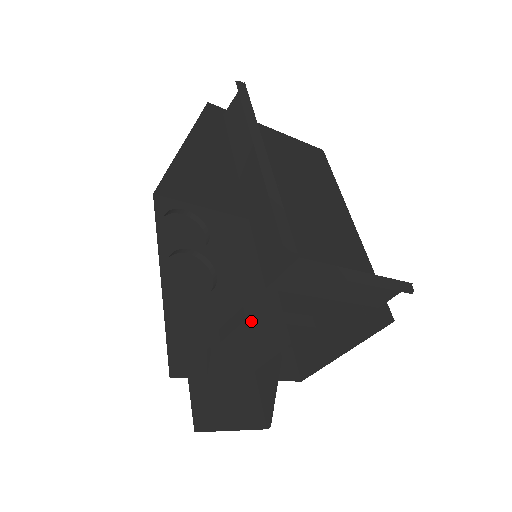
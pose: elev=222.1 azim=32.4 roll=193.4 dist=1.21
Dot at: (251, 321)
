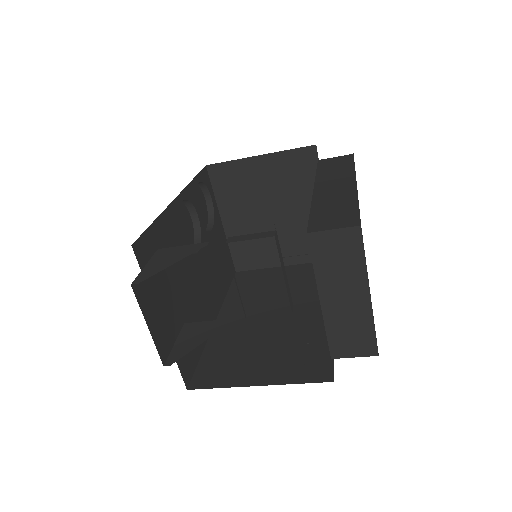
Dot at: (193, 305)
